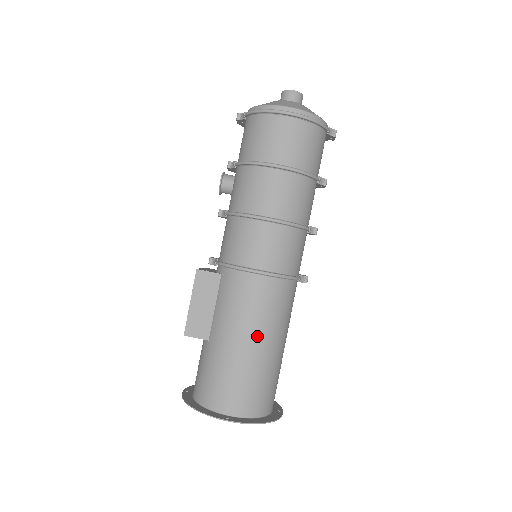
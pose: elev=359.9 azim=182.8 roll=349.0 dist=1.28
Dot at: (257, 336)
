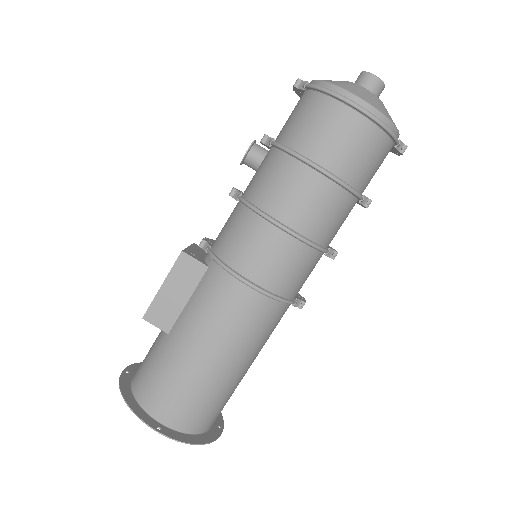
Dot at: (224, 353)
